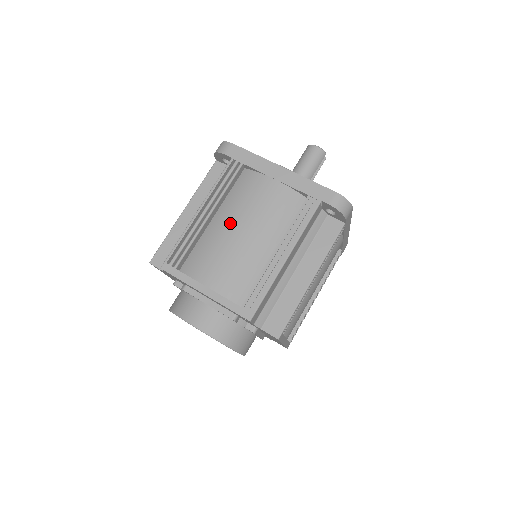
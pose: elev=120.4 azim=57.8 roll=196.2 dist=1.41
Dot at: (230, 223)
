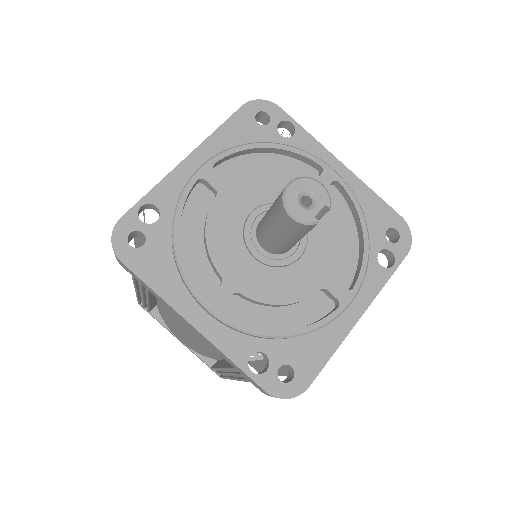
Dot at: (171, 320)
